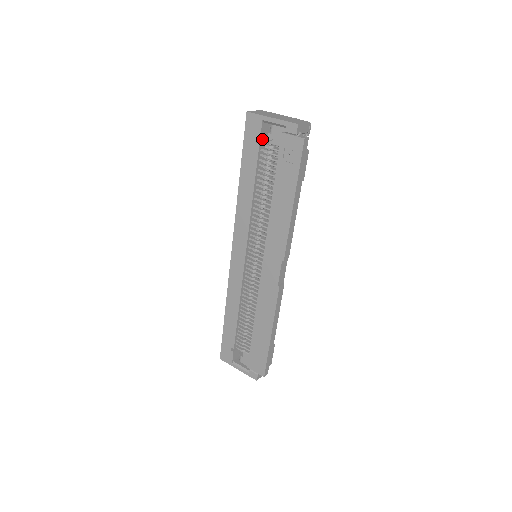
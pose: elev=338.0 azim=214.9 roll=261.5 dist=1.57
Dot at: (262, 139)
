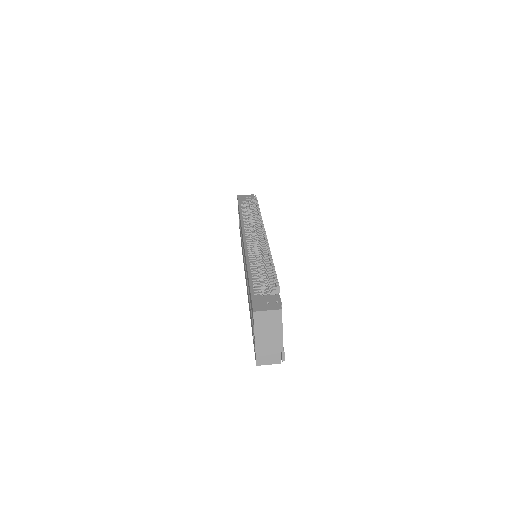
Dot at: occluded
